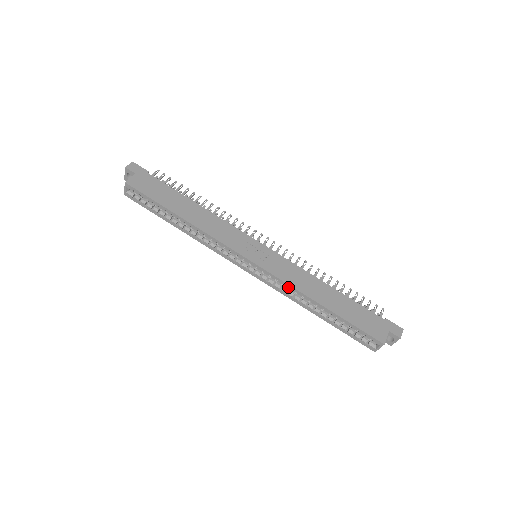
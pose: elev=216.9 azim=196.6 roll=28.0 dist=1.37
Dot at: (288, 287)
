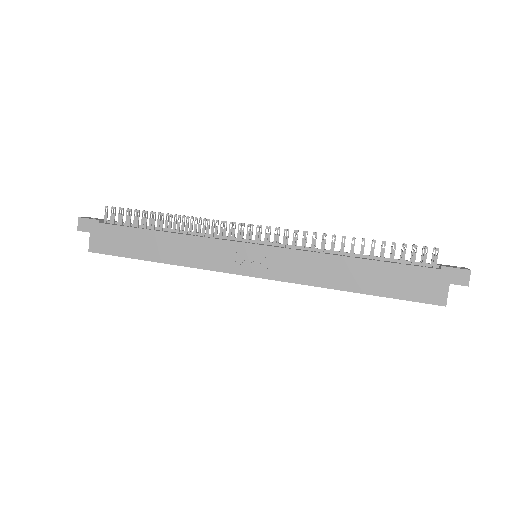
Dot at: (305, 284)
